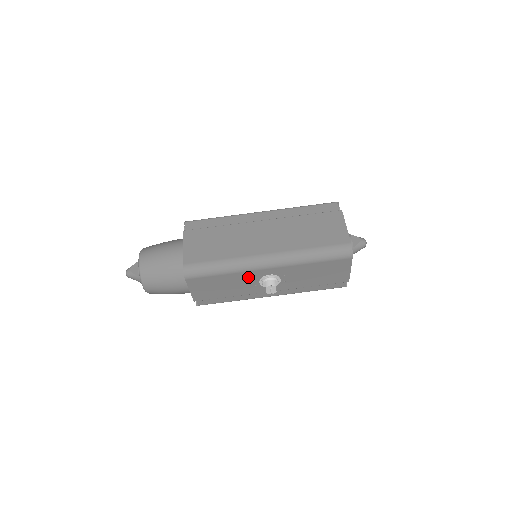
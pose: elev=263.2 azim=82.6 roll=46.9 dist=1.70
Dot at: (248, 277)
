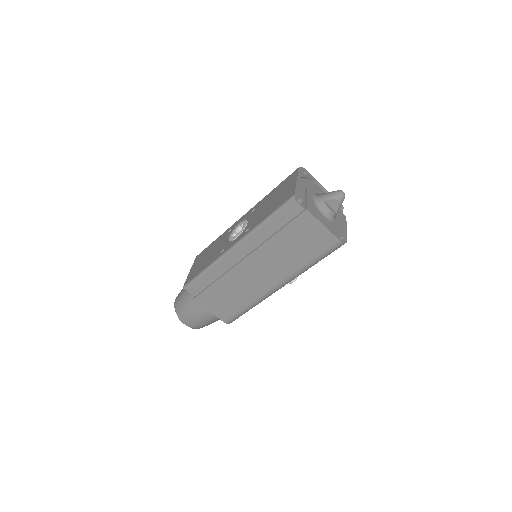
Dot at: occluded
